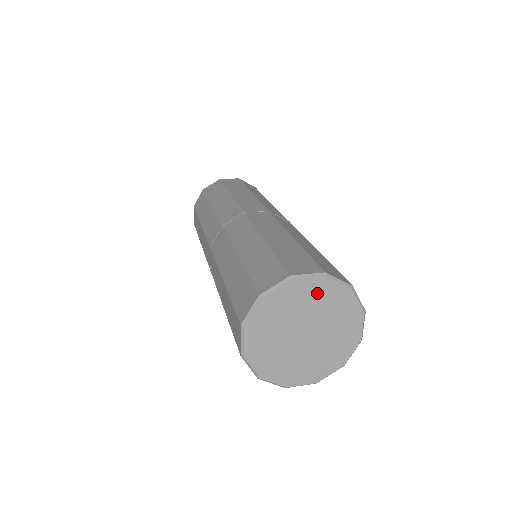
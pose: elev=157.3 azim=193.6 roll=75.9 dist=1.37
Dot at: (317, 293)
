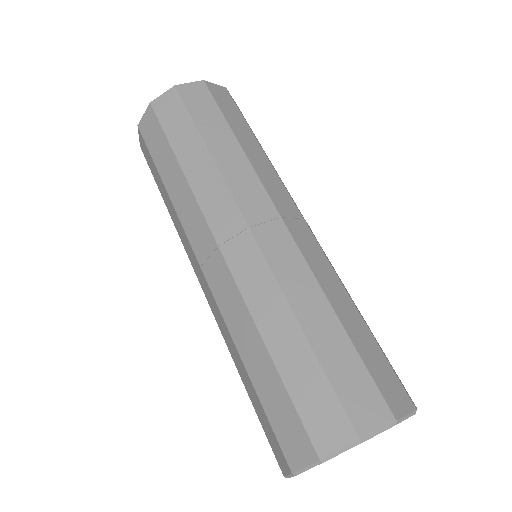
Dot at: occluded
